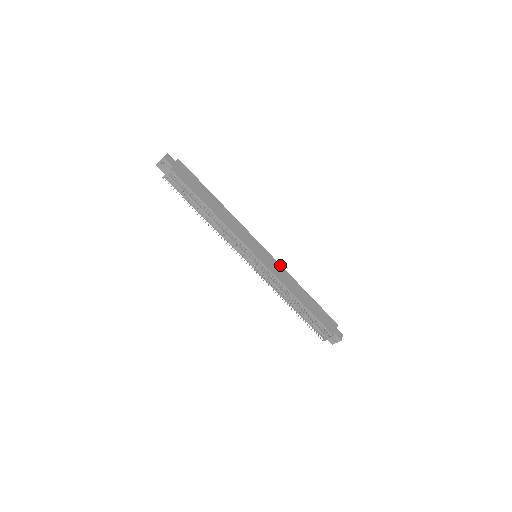
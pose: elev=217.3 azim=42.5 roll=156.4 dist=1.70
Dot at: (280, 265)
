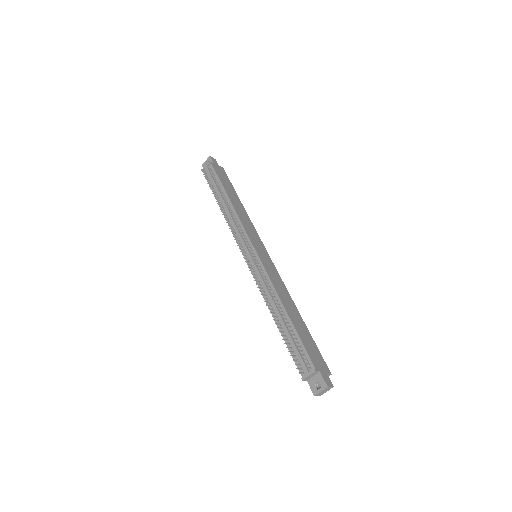
Dot at: occluded
